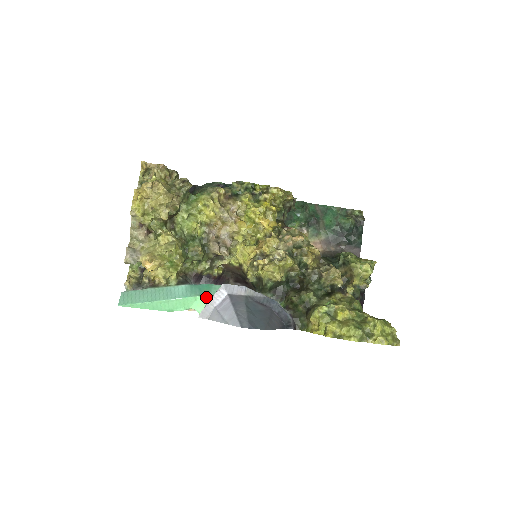
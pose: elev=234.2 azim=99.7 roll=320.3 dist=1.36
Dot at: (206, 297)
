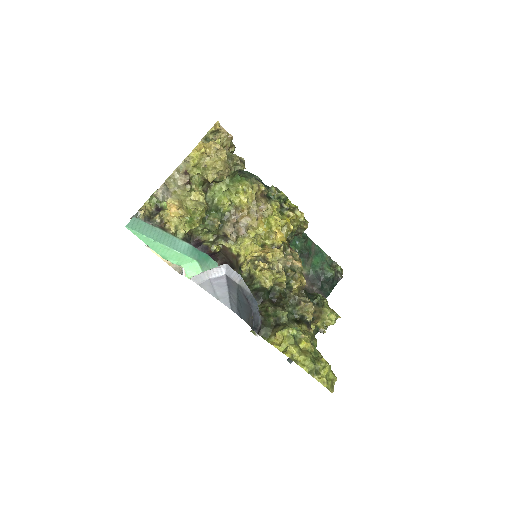
Dot at: (201, 265)
